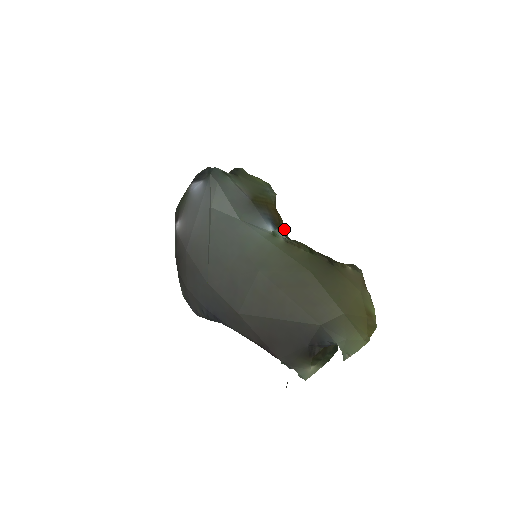
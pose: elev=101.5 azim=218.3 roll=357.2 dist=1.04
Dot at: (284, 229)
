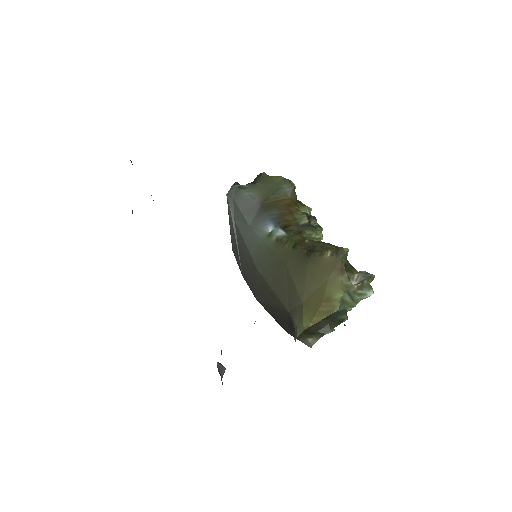
Dot at: (301, 218)
